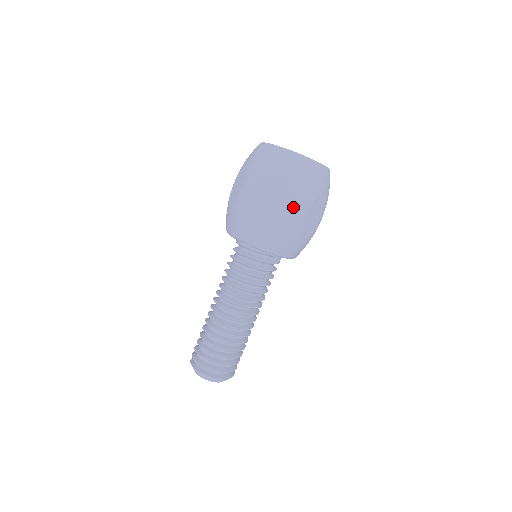
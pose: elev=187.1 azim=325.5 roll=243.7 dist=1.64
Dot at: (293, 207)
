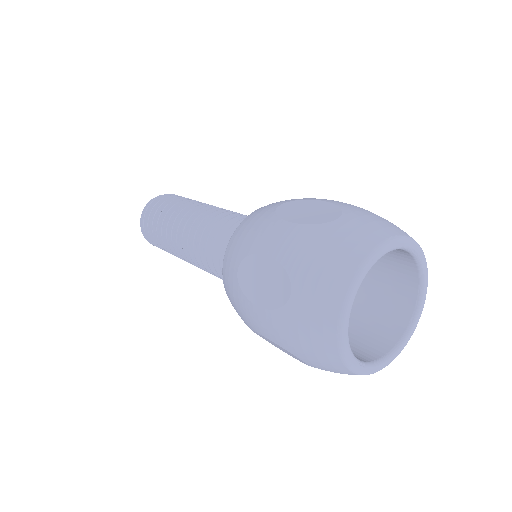
Dot at: occluded
